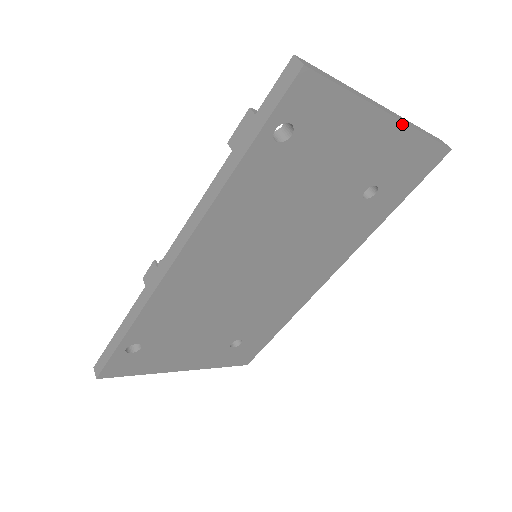
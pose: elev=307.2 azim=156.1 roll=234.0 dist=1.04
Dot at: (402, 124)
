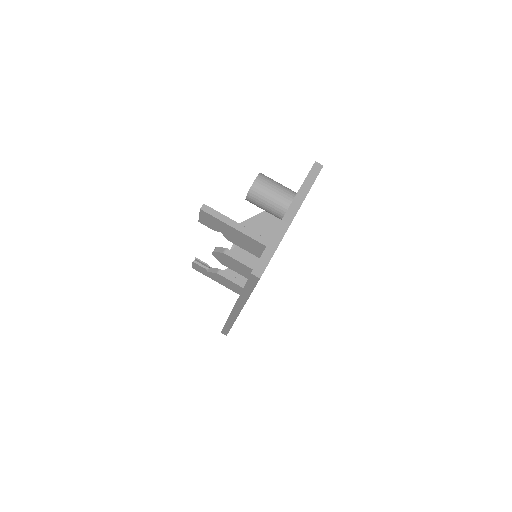
Dot at: occluded
